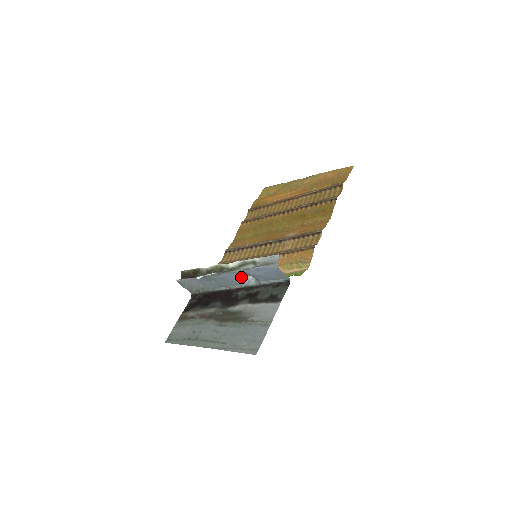
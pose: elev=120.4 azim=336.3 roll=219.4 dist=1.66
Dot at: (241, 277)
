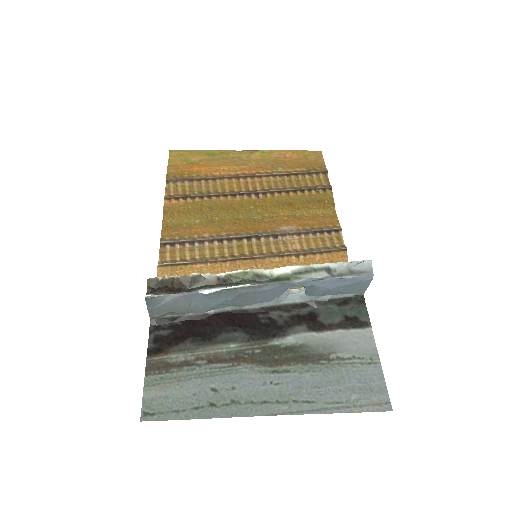
Dot at: (284, 290)
